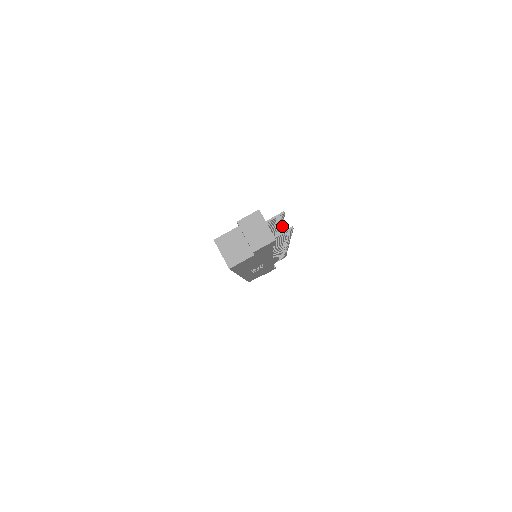
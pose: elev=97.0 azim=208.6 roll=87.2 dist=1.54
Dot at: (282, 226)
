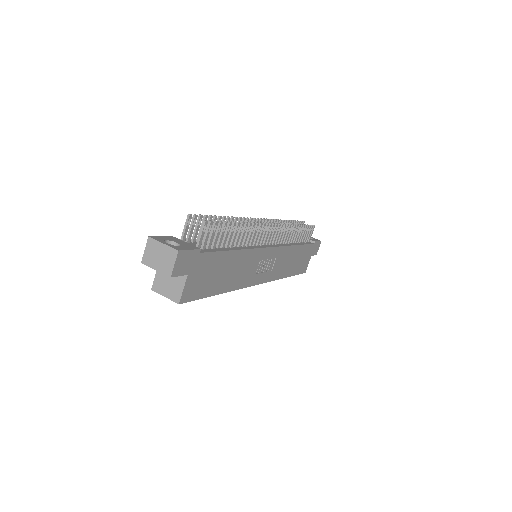
Dot at: (232, 218)
